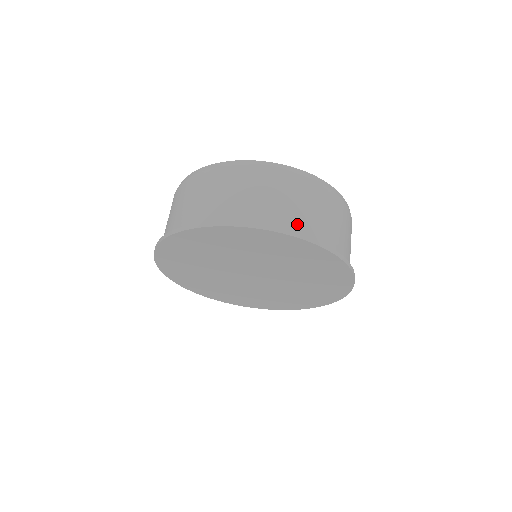
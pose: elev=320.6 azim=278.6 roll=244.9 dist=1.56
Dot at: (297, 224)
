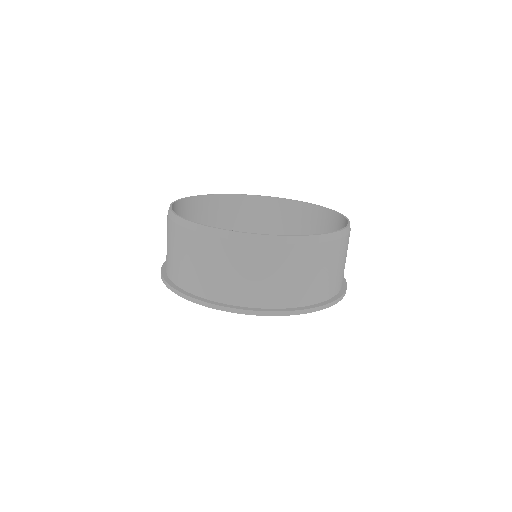
Dot at: (267, 297)
